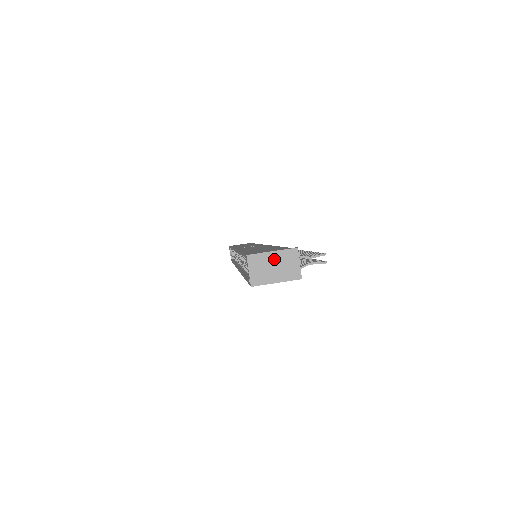
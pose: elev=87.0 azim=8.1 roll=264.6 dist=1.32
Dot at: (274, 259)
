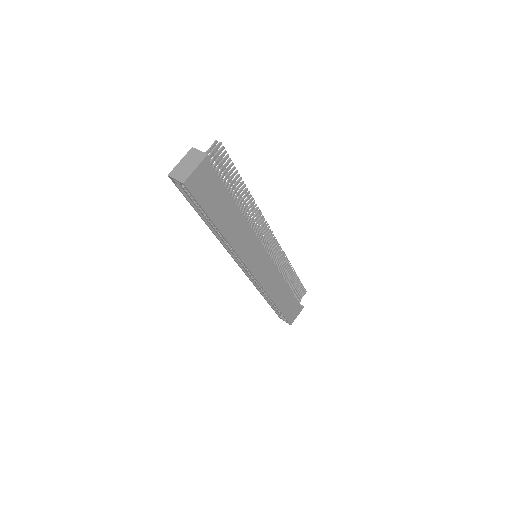
Dot at: (184, 162)
